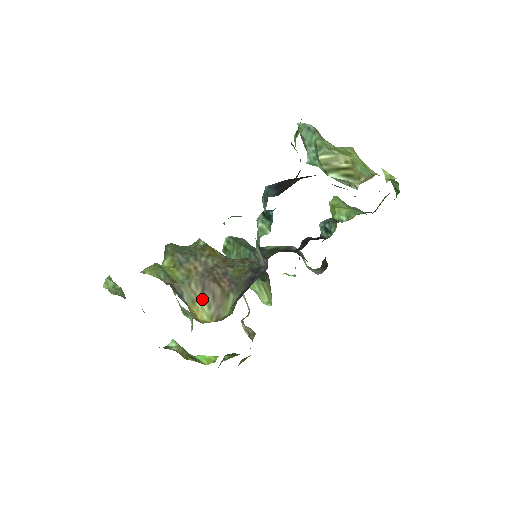
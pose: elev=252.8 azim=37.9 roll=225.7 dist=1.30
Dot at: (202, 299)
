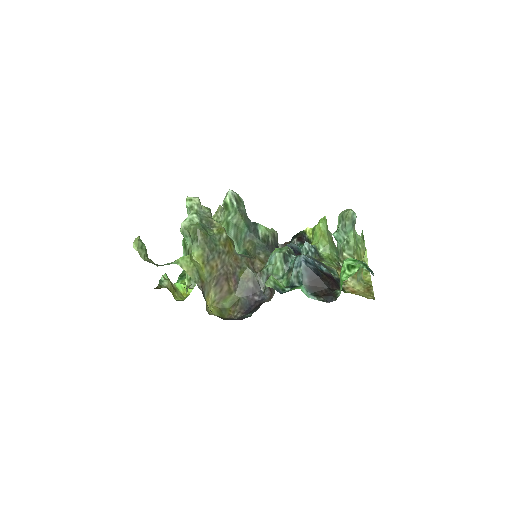
Dot at: (213, 290)
